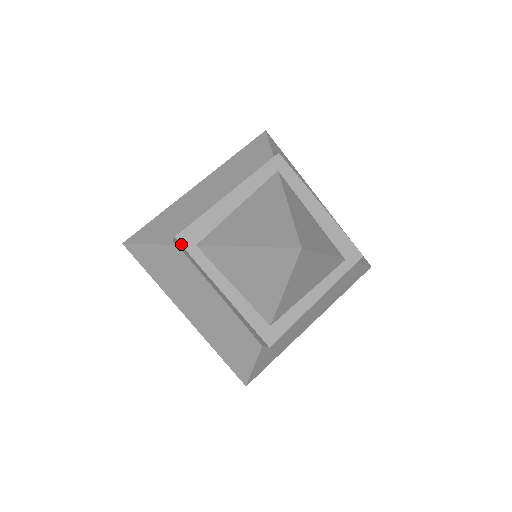
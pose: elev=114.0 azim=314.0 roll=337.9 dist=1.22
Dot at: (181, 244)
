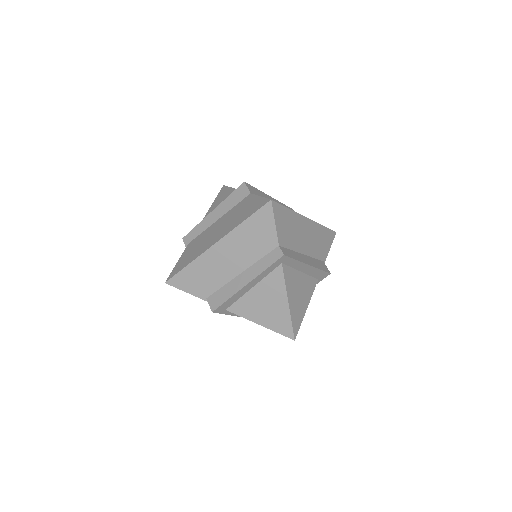
Dot at: occluded
